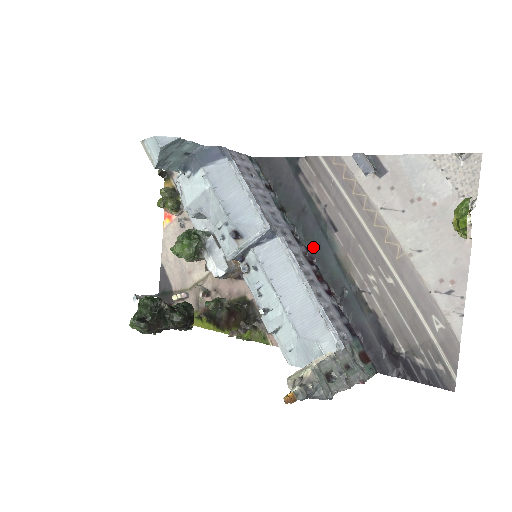
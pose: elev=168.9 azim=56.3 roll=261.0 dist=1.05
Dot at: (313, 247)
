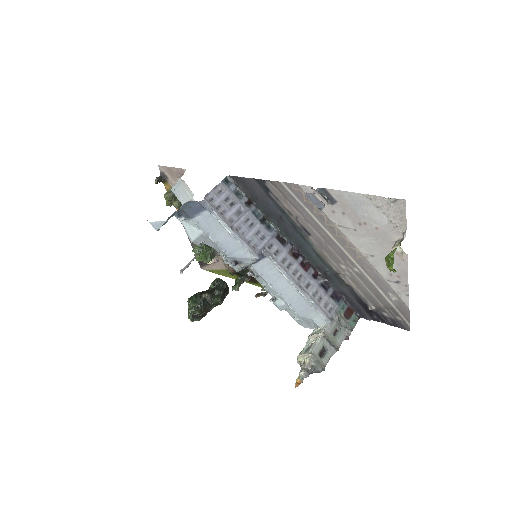
Dot at: (296, 243)
